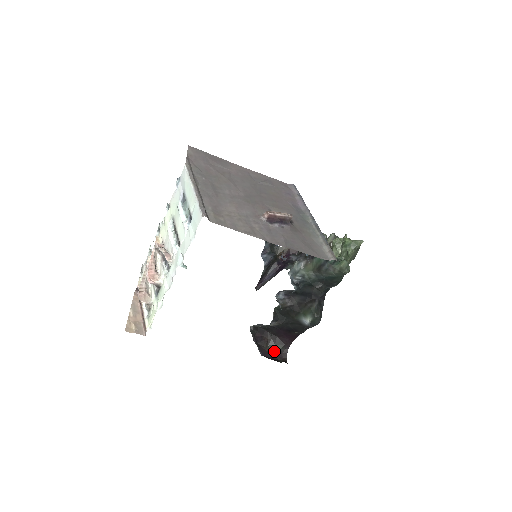
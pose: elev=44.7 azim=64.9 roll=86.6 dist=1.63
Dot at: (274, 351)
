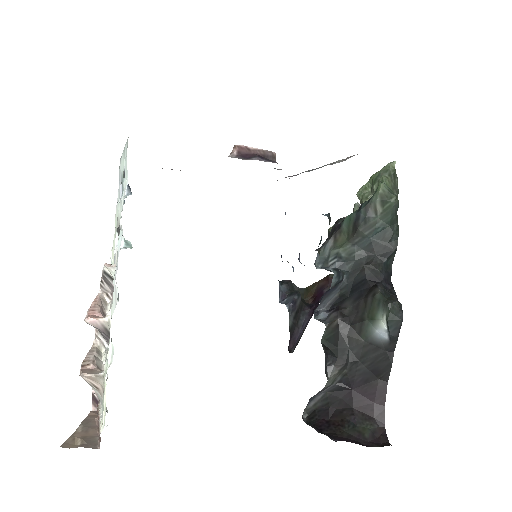
Dot at: (359, 436)
